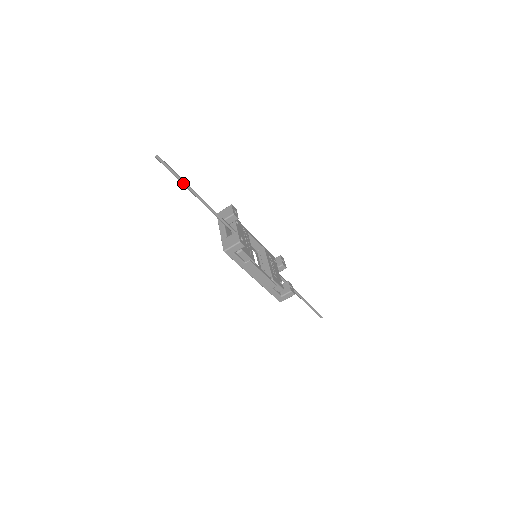
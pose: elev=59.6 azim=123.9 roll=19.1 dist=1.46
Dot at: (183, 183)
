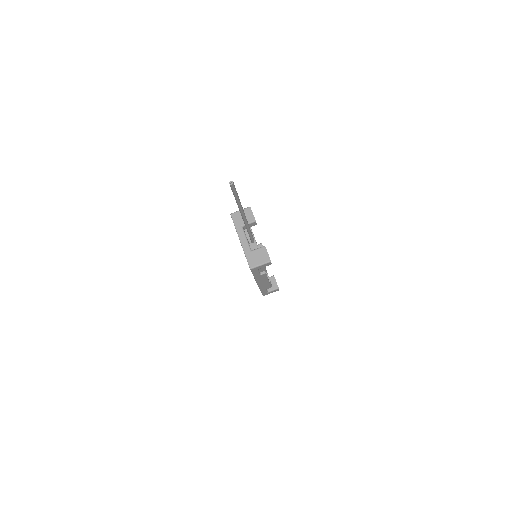
Dot at: (239, 206)
